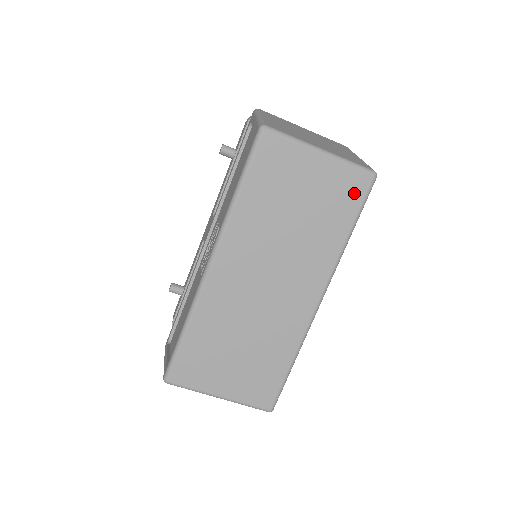
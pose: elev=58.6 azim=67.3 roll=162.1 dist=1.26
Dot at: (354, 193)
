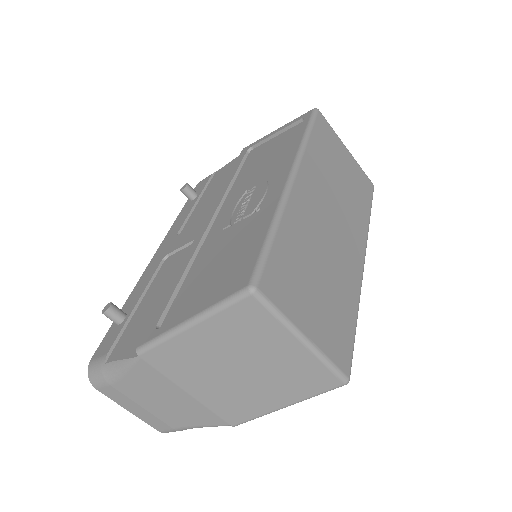
Dot at: (367, 189)
